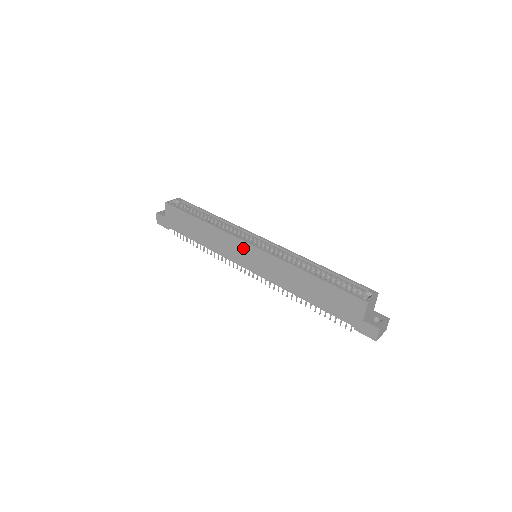
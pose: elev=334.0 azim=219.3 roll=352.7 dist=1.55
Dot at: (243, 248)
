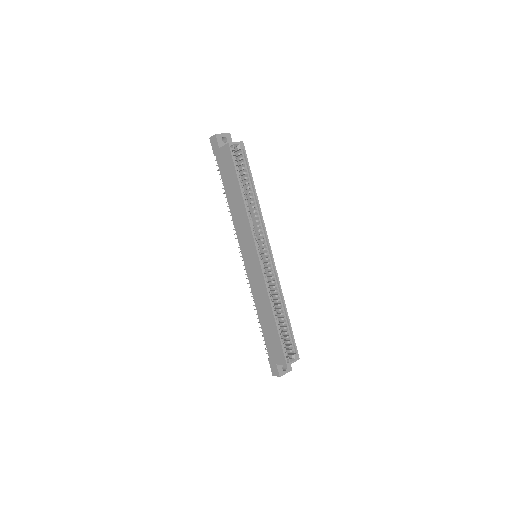
Dot at: (252, 249)
